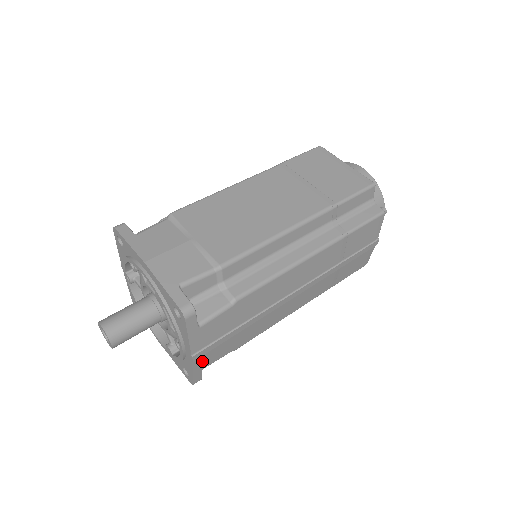
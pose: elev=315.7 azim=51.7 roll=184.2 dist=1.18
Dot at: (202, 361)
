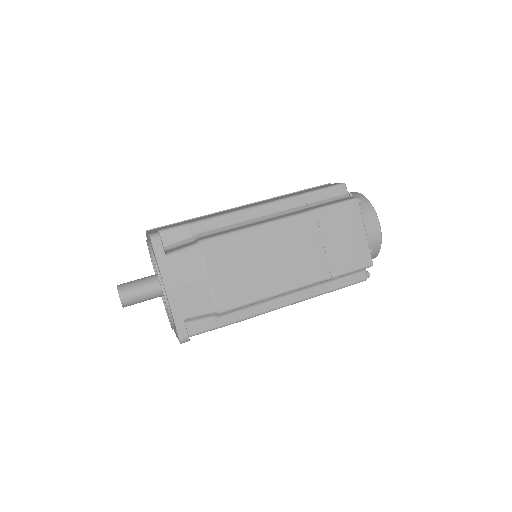
Dot at: occluded
